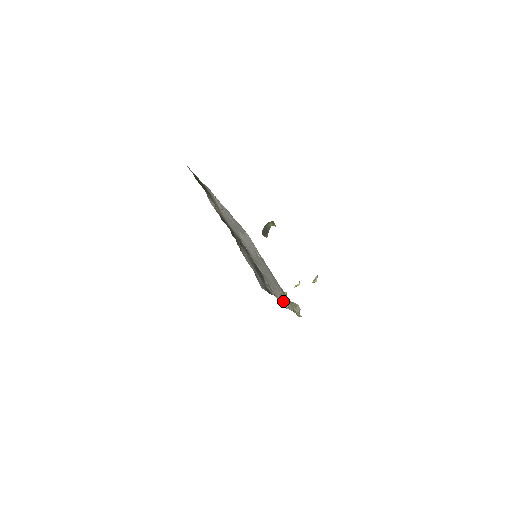
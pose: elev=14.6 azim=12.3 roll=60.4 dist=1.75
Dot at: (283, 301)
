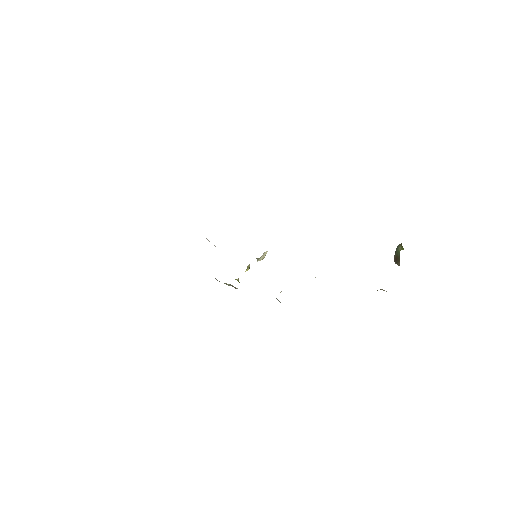
Dot at: occluded
